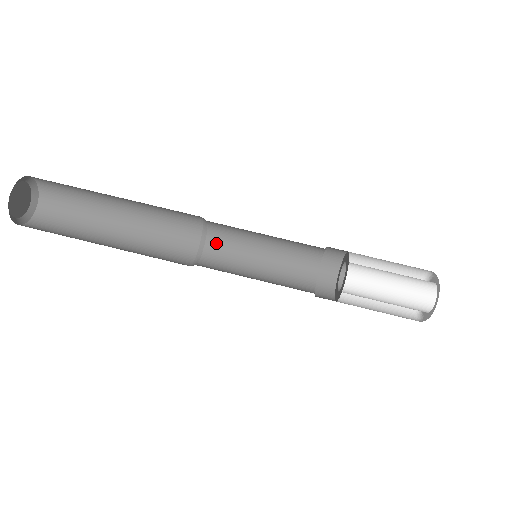
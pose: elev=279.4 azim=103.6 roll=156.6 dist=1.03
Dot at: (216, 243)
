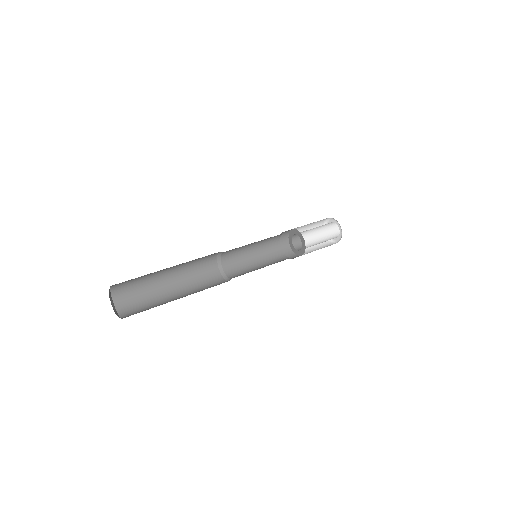
Dot at: (233, 275)
